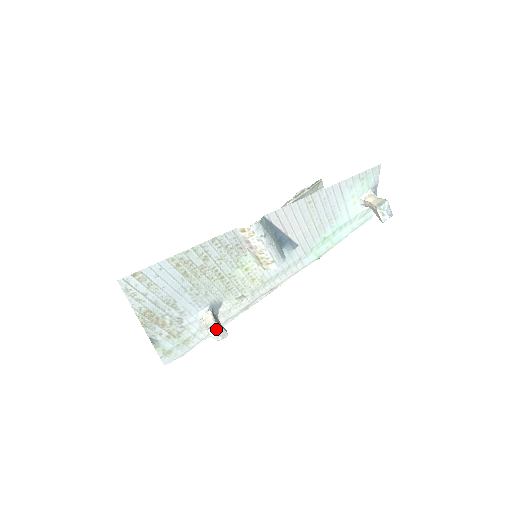
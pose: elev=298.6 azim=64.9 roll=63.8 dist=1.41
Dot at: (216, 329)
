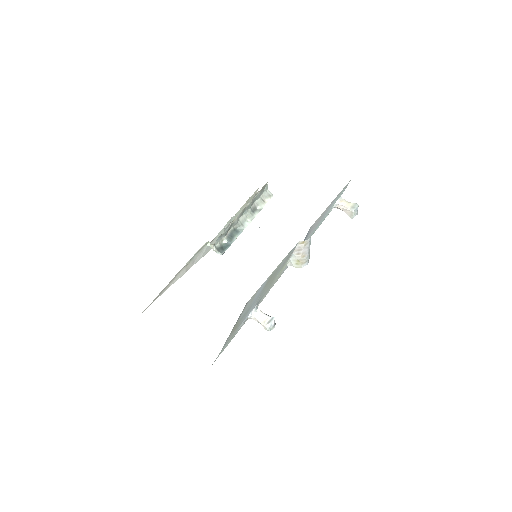
Dot at: (274, 322)
